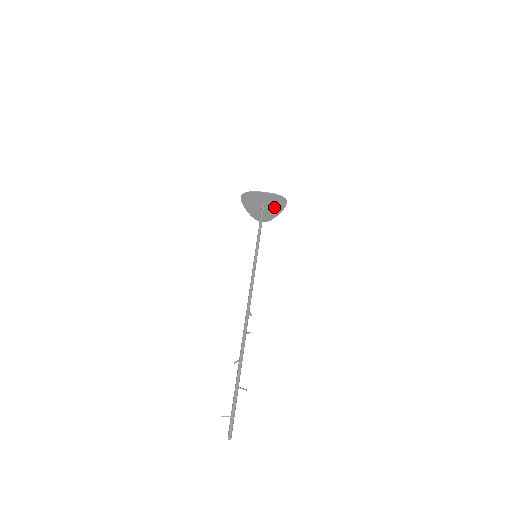
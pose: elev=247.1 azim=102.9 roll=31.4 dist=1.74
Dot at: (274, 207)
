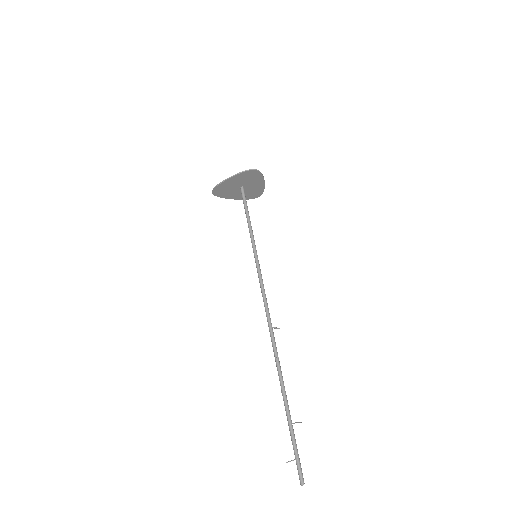
Dot at: (252, 181)
